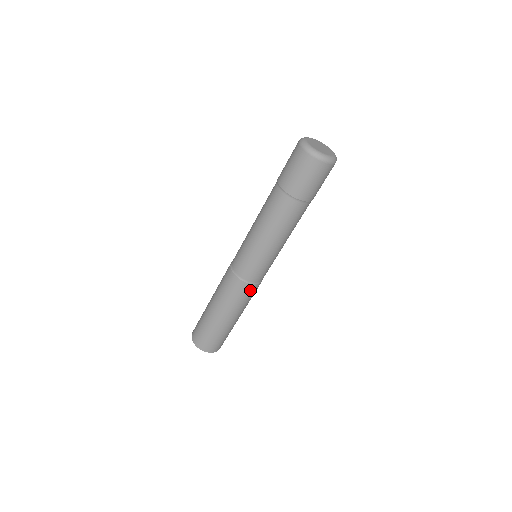
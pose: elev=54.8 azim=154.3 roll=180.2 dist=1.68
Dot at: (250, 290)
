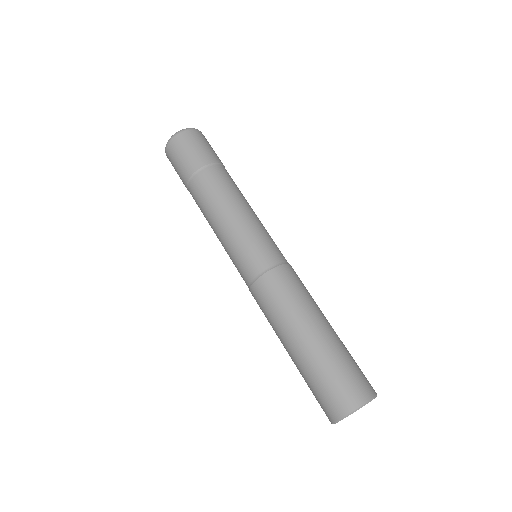
Dot at: (290, 274)
